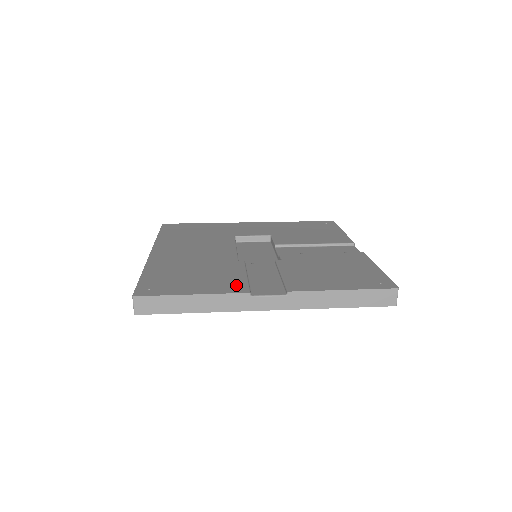
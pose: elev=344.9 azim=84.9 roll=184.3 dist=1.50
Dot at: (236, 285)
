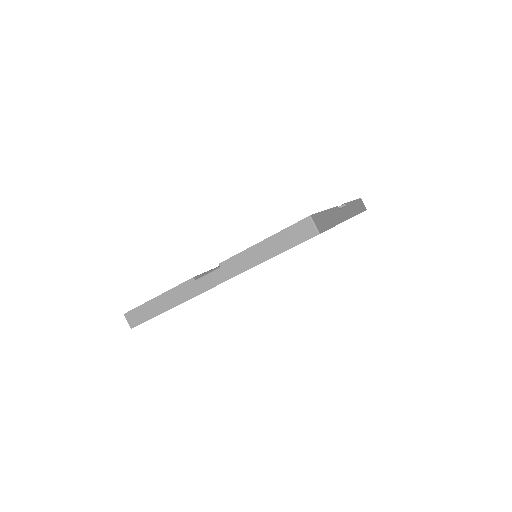
Dot at: occluded
